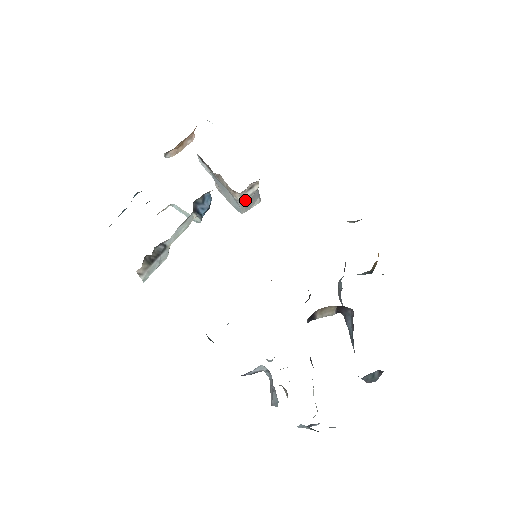
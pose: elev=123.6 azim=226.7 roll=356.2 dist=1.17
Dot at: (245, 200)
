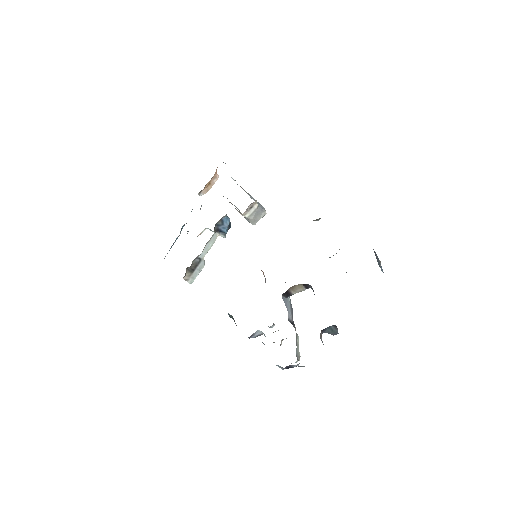
Dot at: (251, 216)
